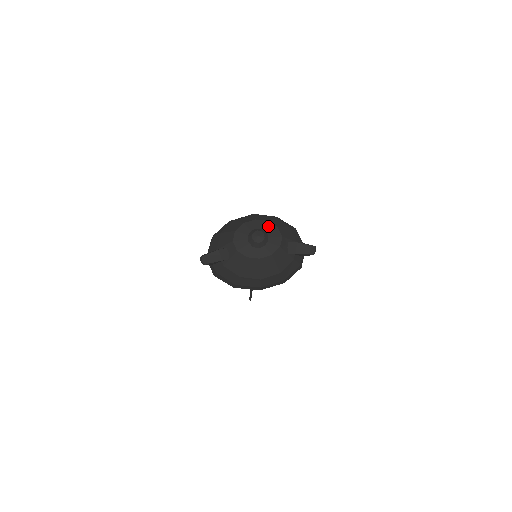
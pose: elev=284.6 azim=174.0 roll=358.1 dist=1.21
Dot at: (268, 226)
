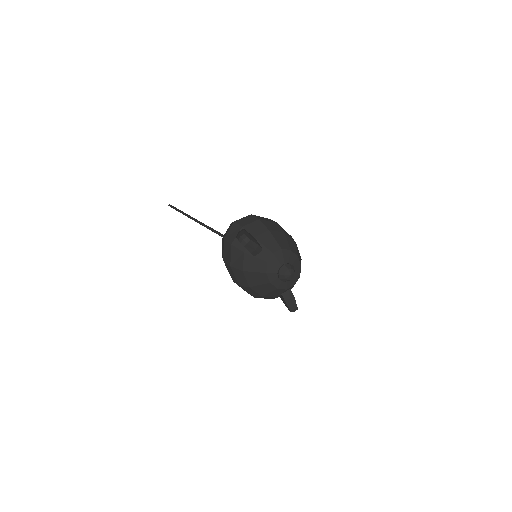
Dot at: (298, 270)
